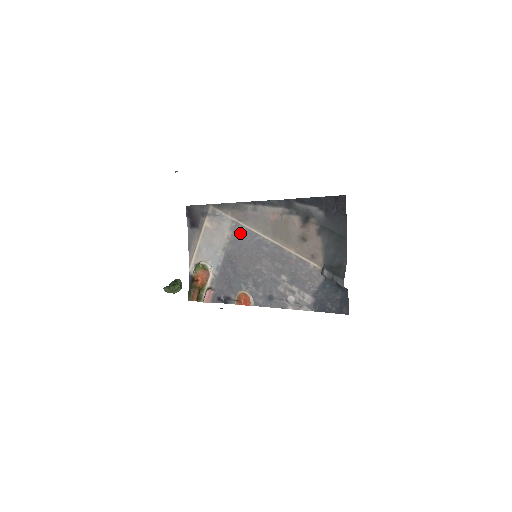
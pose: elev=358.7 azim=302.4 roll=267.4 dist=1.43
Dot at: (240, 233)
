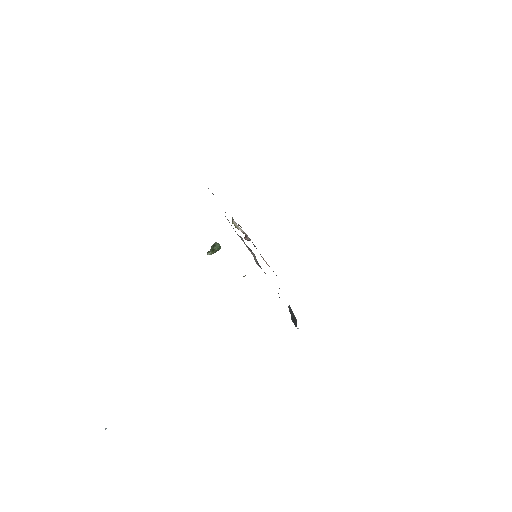
Dot at: occluded
